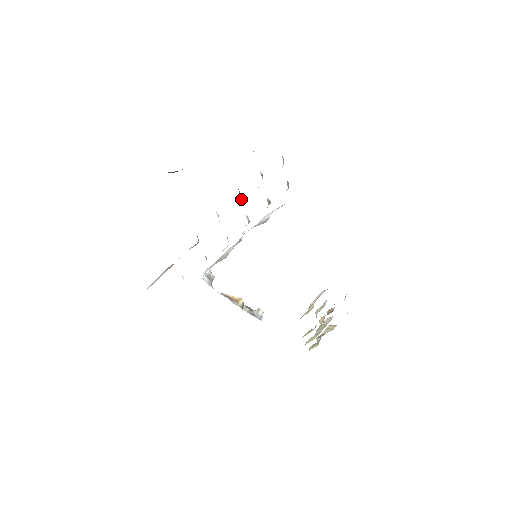
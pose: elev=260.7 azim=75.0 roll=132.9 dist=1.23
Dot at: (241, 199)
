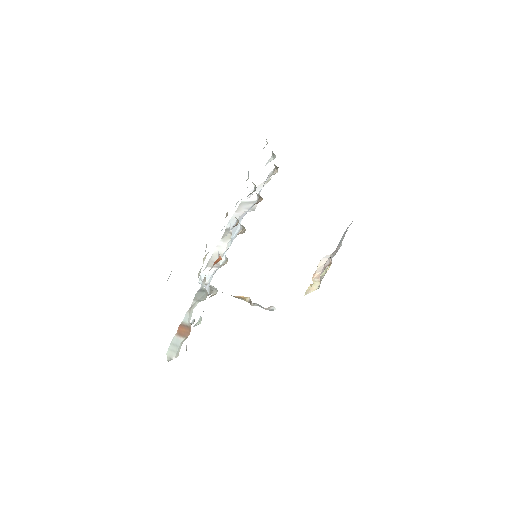
Dot at: occluded
